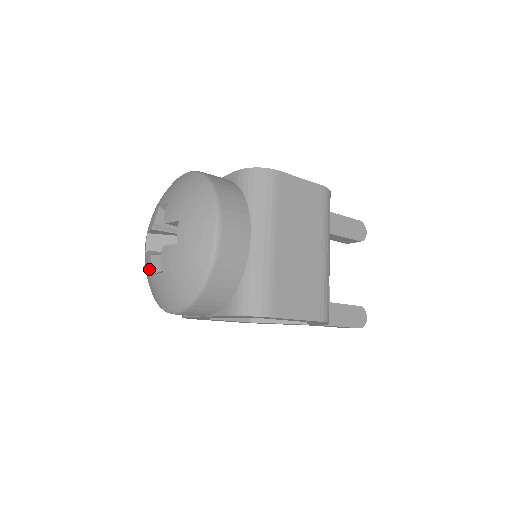
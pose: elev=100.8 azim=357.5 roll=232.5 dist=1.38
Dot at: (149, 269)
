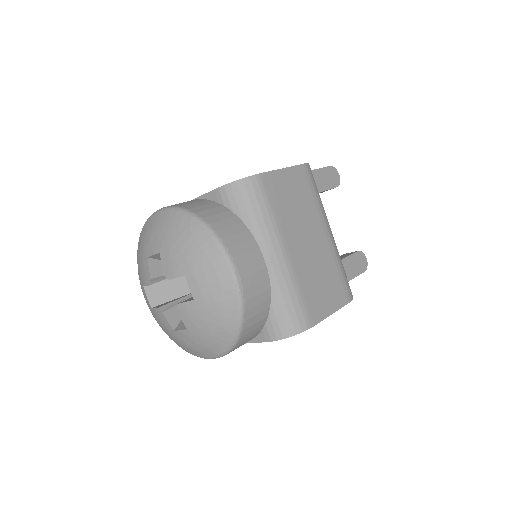
Dot at: (165, 325)
